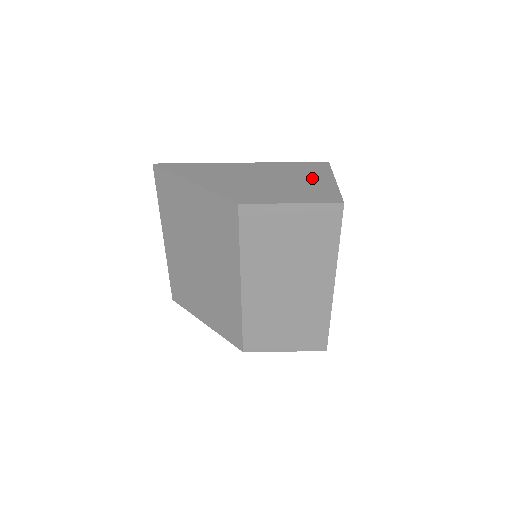
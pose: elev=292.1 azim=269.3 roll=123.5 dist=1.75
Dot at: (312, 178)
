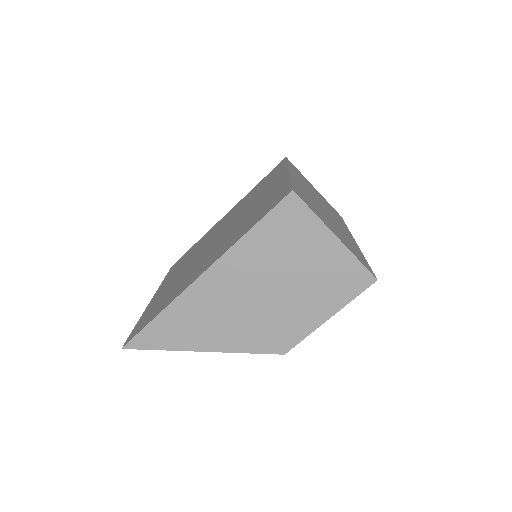
Dot at: (308, 252)
